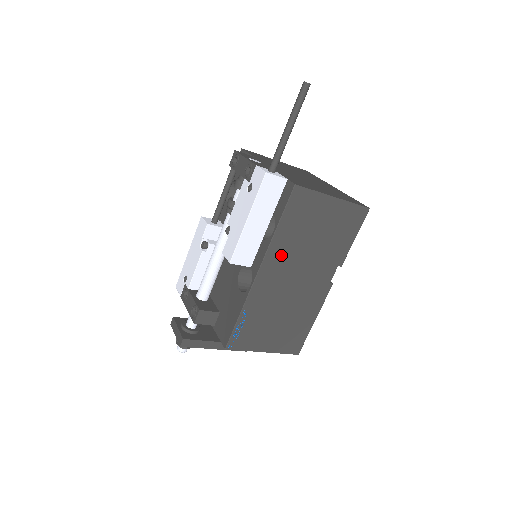
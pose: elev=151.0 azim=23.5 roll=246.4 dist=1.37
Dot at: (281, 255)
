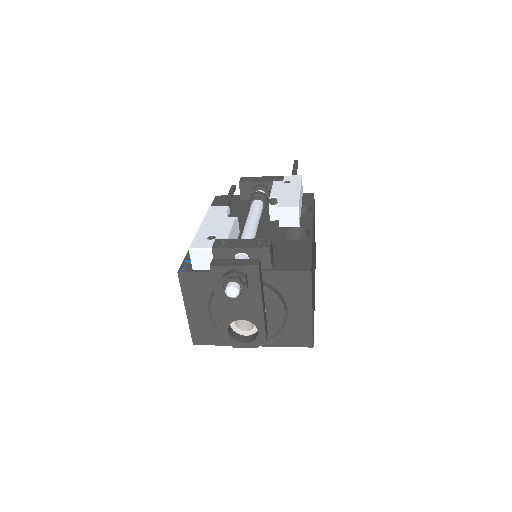
Dot at: occluded
